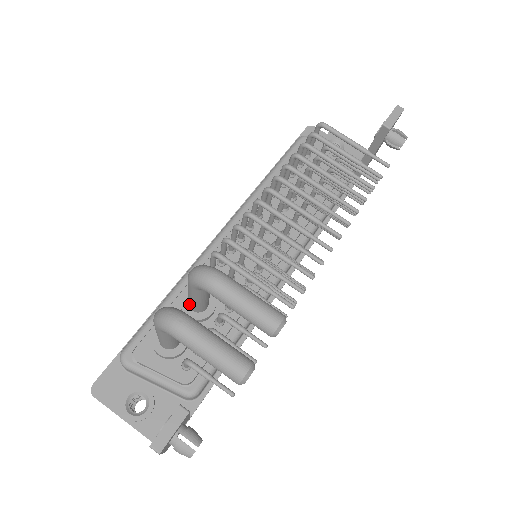
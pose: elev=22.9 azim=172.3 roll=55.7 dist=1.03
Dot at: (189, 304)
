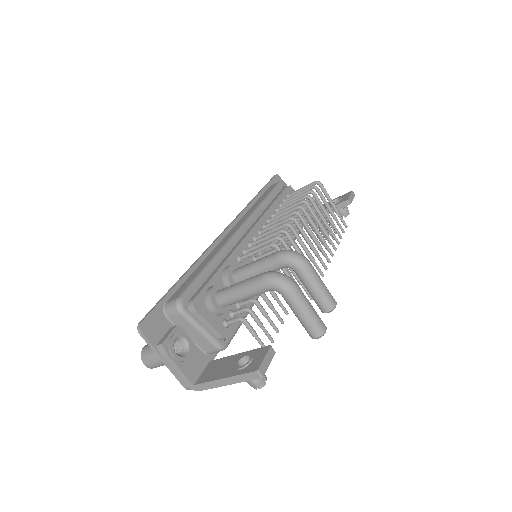
Dot at: (239, 276)
